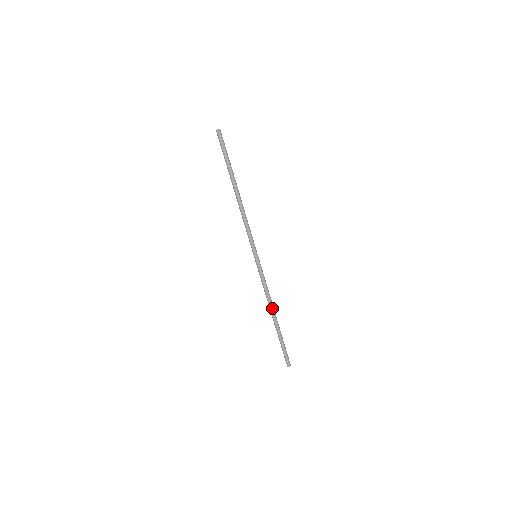
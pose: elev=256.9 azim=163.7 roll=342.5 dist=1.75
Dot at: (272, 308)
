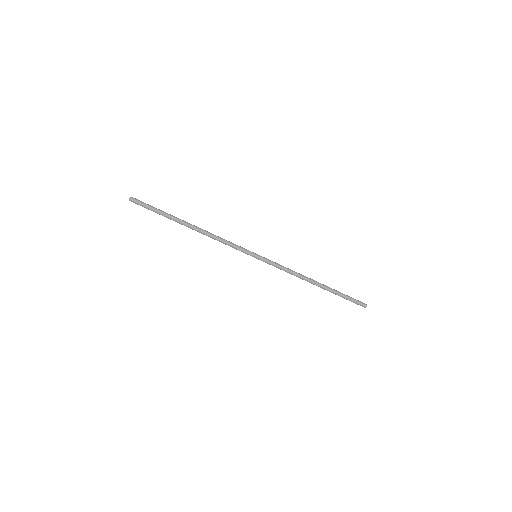
Dot at: (307, 281)
